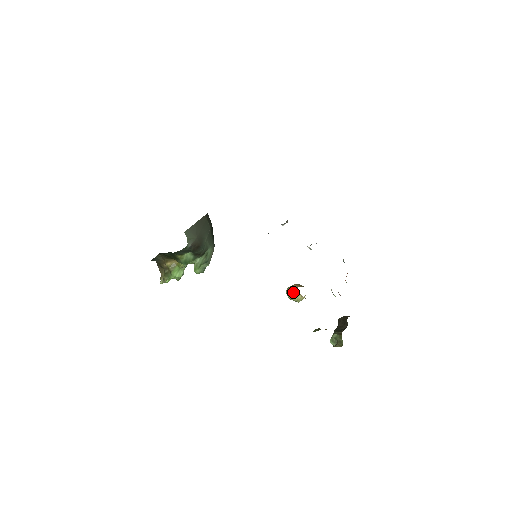
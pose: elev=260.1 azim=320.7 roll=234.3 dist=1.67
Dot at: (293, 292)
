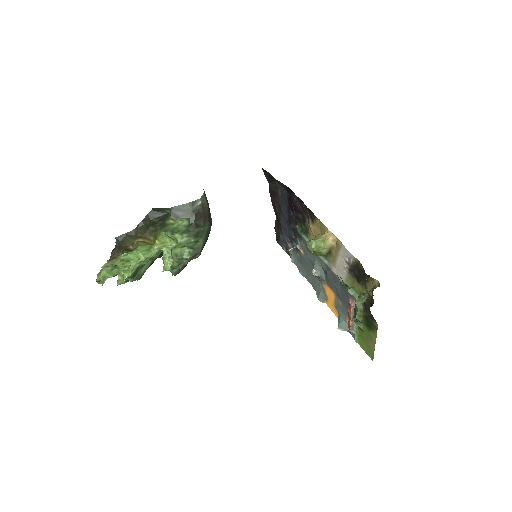
Dot at: (318, 237)
